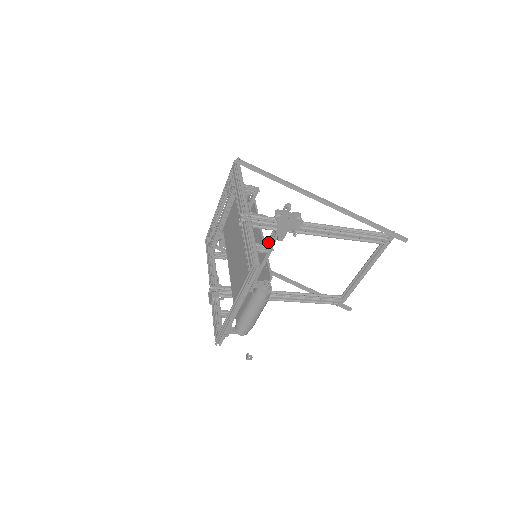
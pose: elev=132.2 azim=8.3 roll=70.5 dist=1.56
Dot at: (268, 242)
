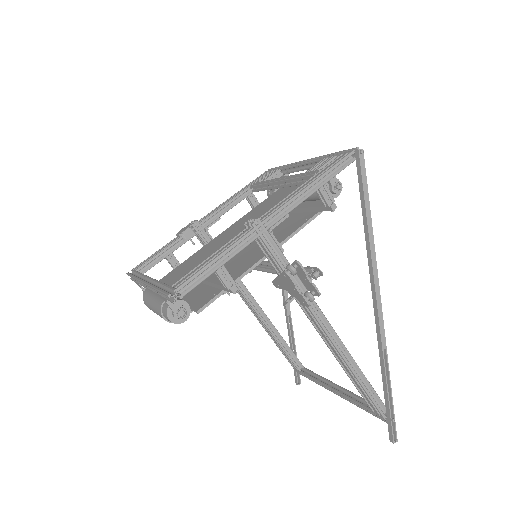
Dot at: occluded
